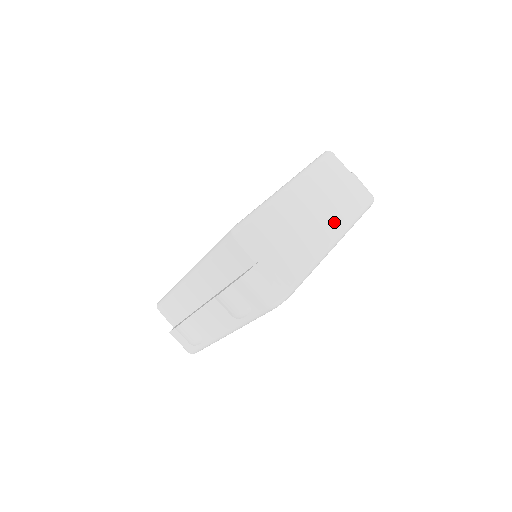
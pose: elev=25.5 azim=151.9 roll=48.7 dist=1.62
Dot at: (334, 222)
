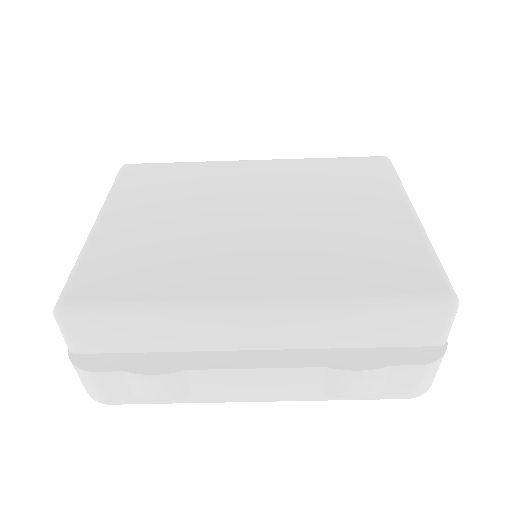
Dot at: occluded
